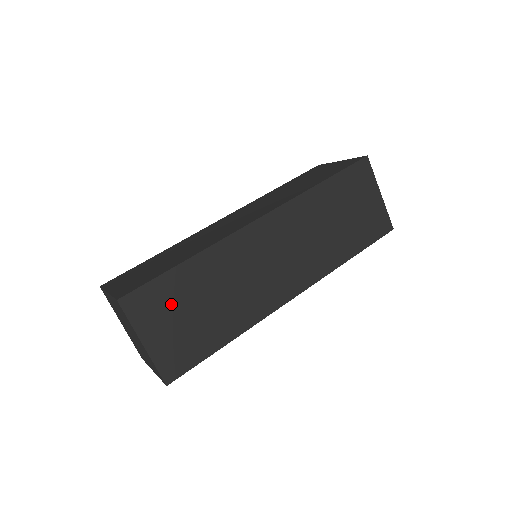
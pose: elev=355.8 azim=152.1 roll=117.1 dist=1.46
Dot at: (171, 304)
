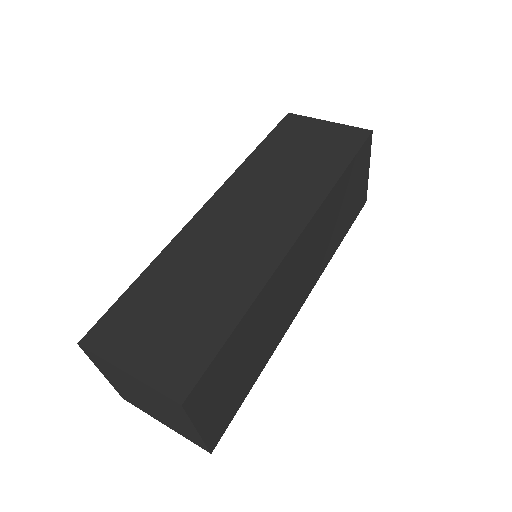
Dot at: (224, 374)
